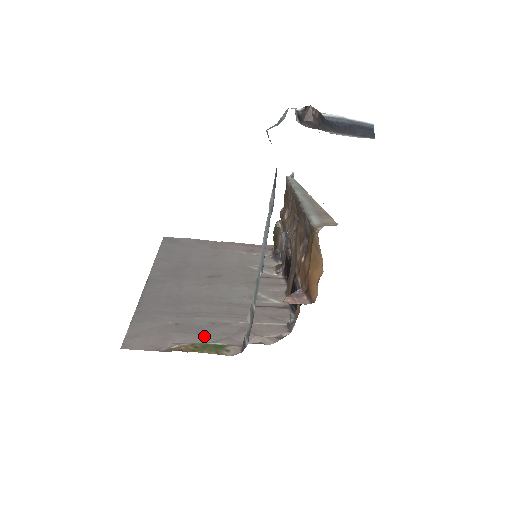
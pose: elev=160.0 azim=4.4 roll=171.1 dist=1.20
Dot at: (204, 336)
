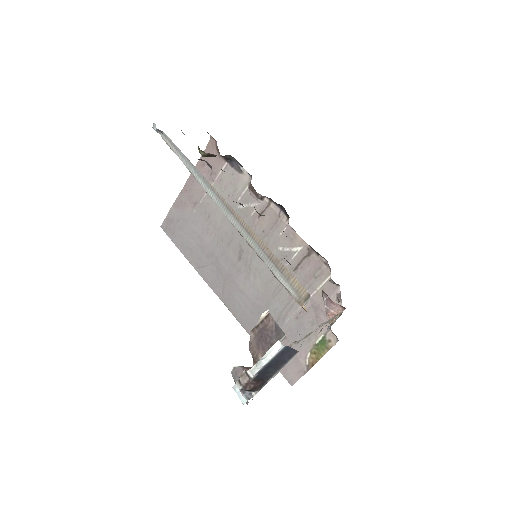
Dot at: (307, 338)
